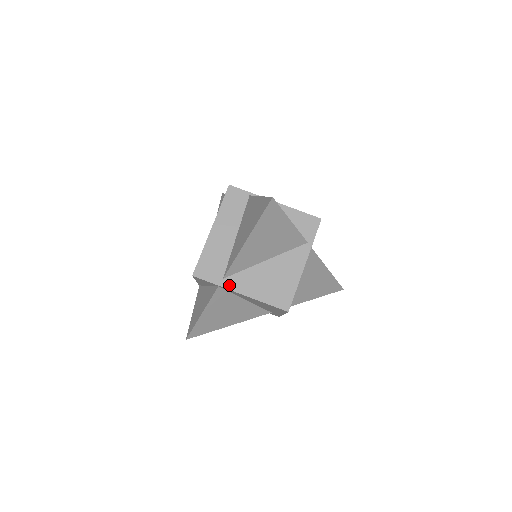
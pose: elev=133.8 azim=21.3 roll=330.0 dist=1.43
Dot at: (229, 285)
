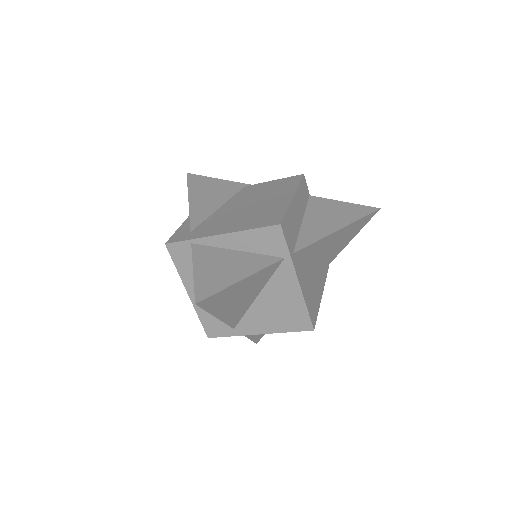
Dot at: (243, 332)
